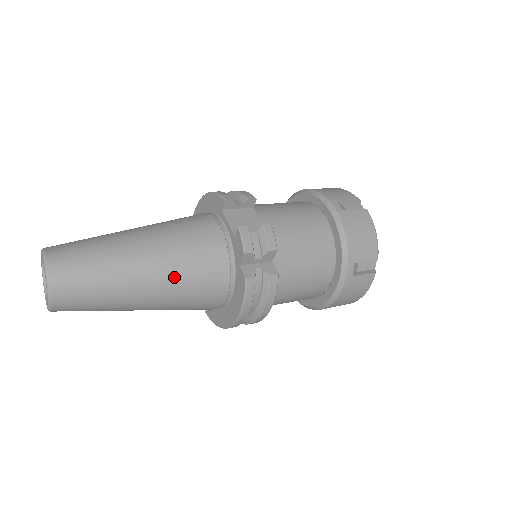
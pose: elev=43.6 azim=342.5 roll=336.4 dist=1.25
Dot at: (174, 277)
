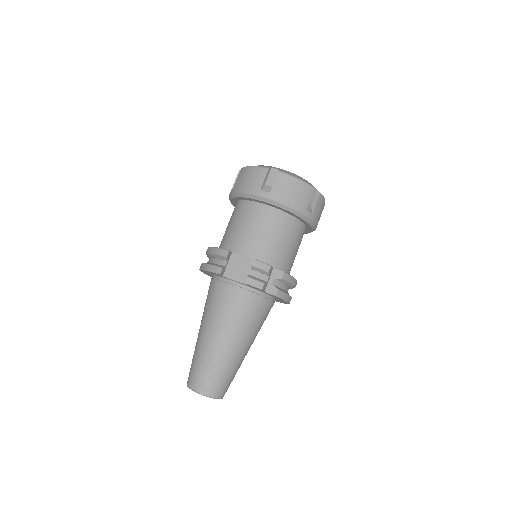
Dot at: (247, 331)
